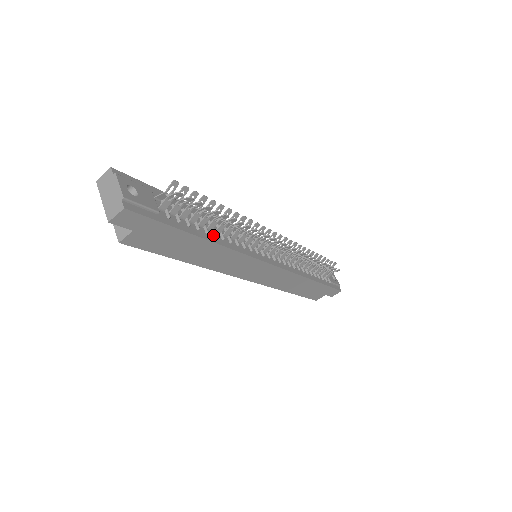
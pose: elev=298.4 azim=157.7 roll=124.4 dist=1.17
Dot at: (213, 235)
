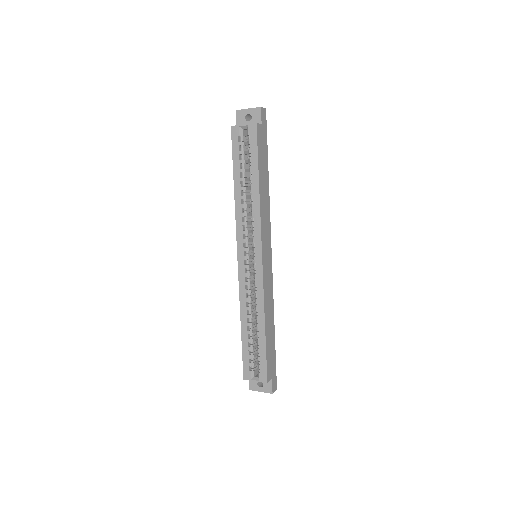
Dot at: occluded
